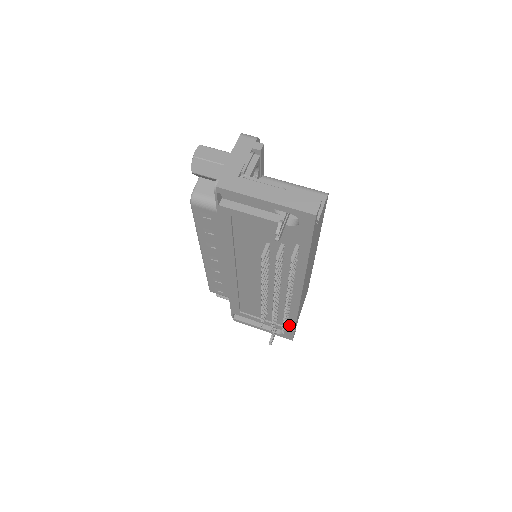
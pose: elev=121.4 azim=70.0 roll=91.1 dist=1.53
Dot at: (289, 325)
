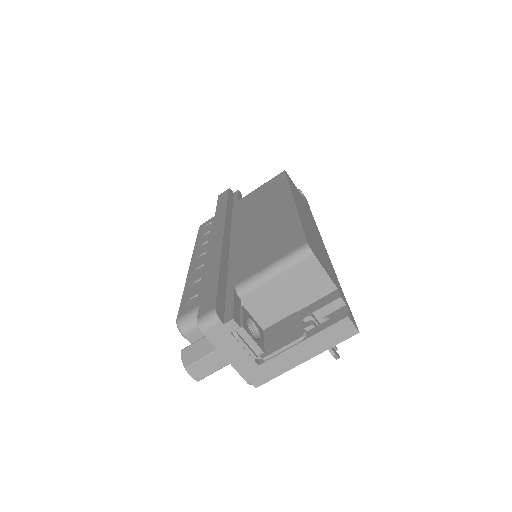
Dot at: occluded
